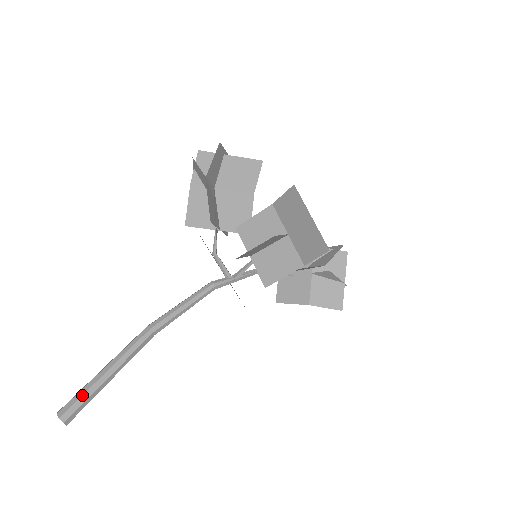
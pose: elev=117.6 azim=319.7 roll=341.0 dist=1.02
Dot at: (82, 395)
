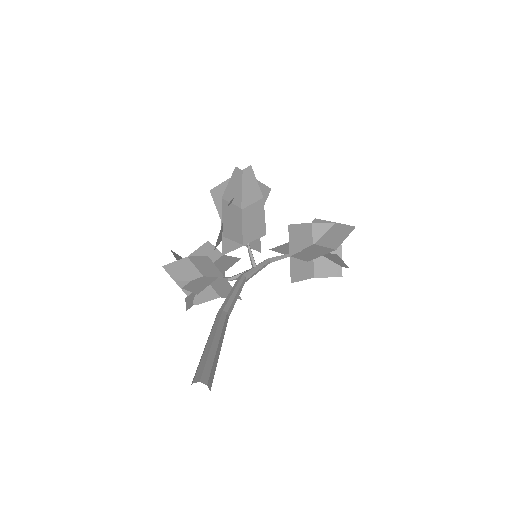
Dot at: (199, 363)
